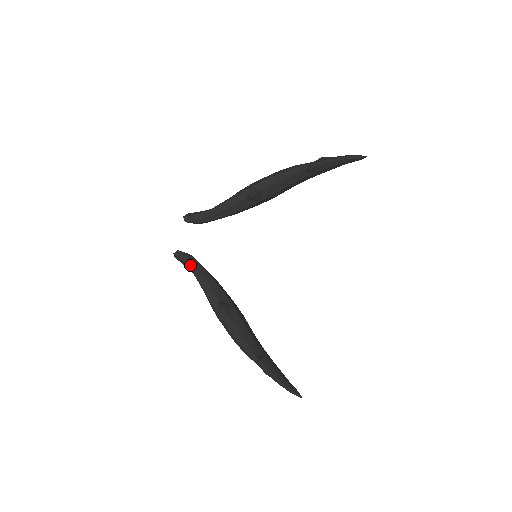
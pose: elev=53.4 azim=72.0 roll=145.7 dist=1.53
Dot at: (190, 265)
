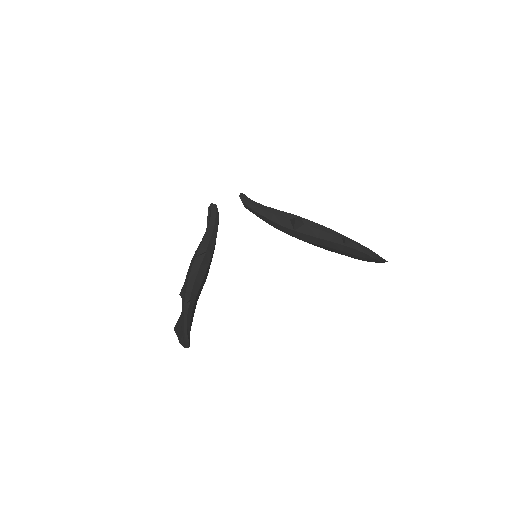
Dot at: (213, 218)
